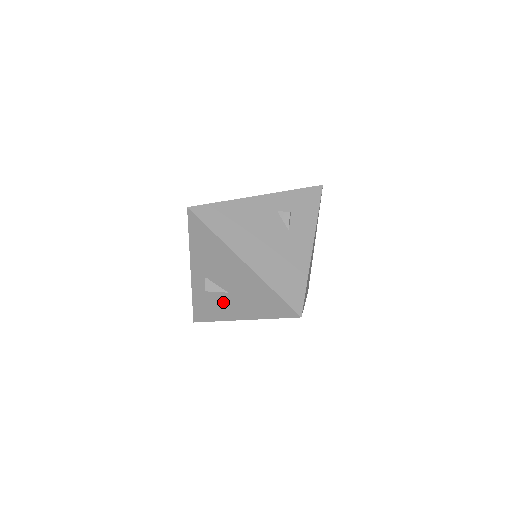
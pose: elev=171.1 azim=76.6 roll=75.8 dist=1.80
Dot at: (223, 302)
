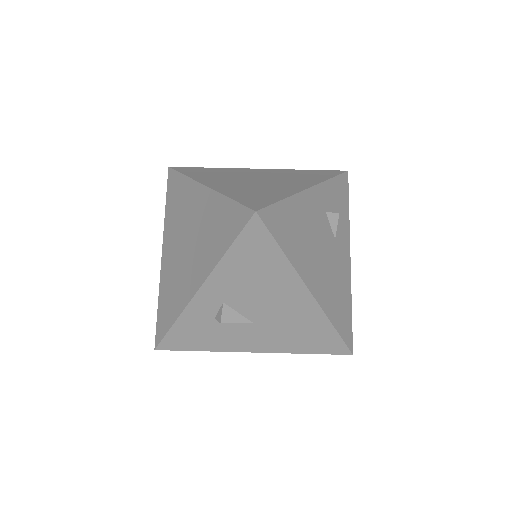
Dot at: (235, 332)
